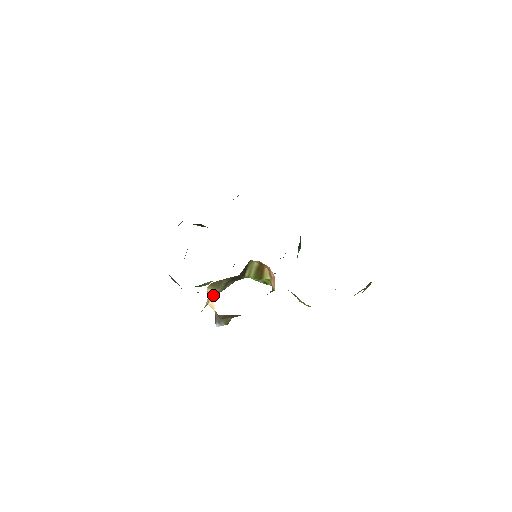
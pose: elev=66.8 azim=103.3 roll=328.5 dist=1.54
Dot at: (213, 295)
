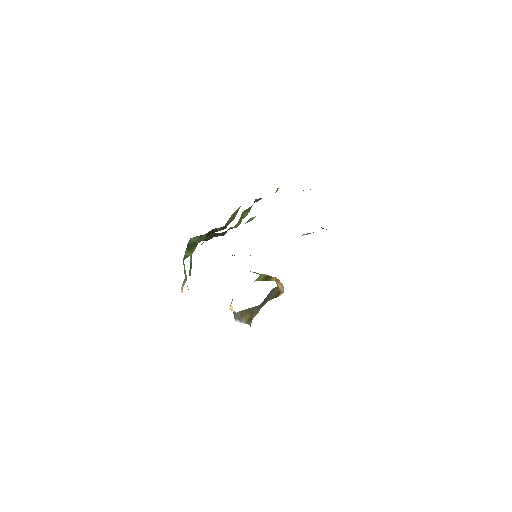
Dot at: occluded
